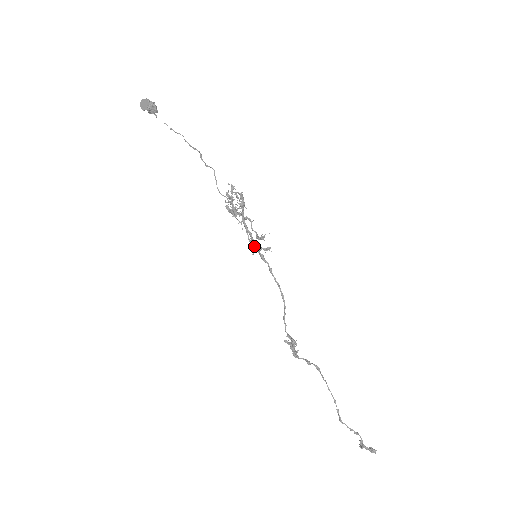
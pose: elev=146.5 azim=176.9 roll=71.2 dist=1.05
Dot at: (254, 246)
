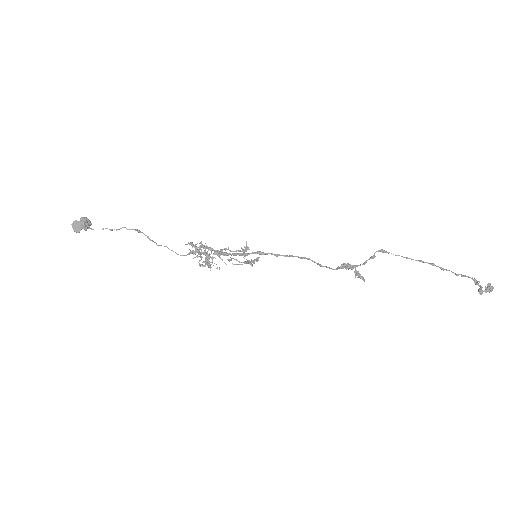
Dot at: (247, 255)
